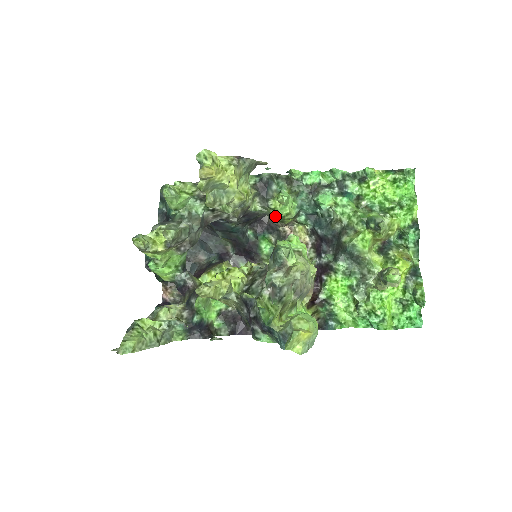
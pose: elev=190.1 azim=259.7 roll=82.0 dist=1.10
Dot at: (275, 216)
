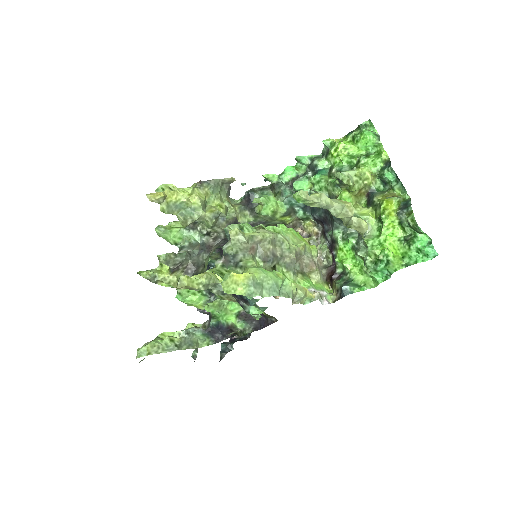
Dot at: (268, 220)
